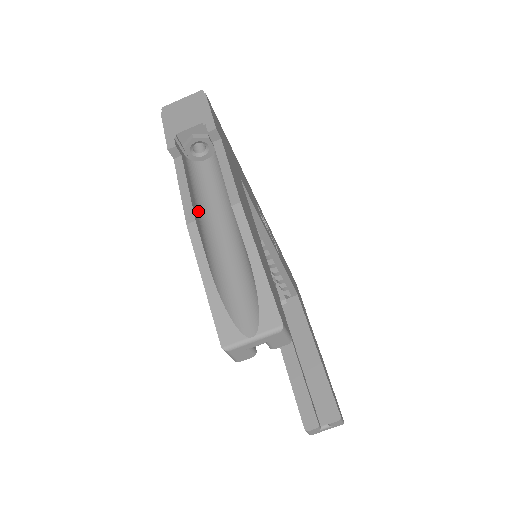
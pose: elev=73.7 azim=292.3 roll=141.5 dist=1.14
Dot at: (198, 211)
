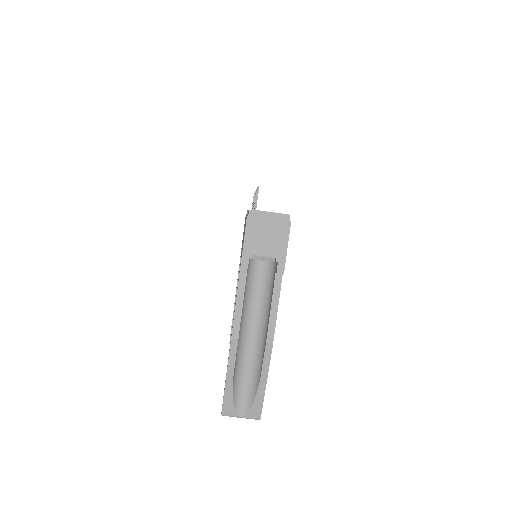
Dot at: (241, 318)
